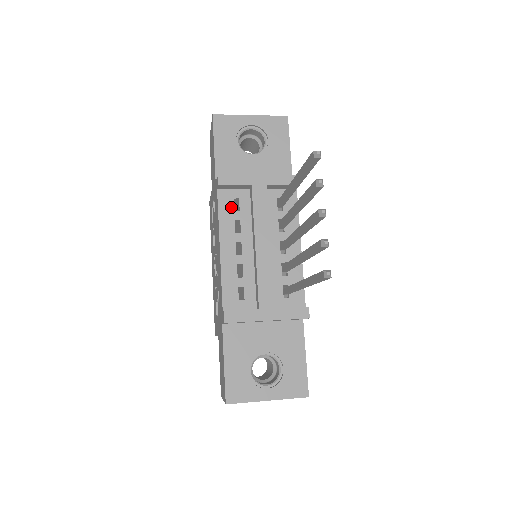
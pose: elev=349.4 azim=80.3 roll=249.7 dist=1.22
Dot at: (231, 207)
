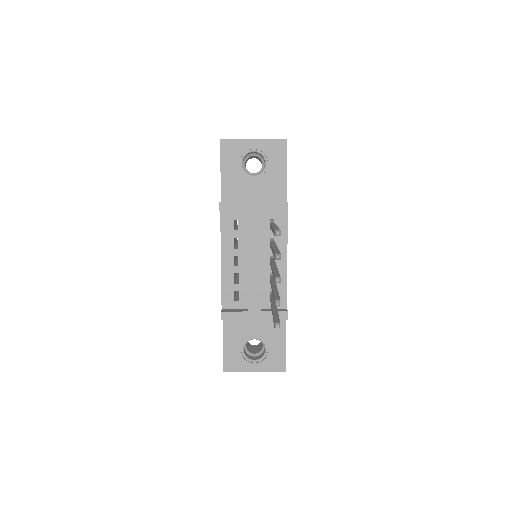
Dot at: (231, 227)
